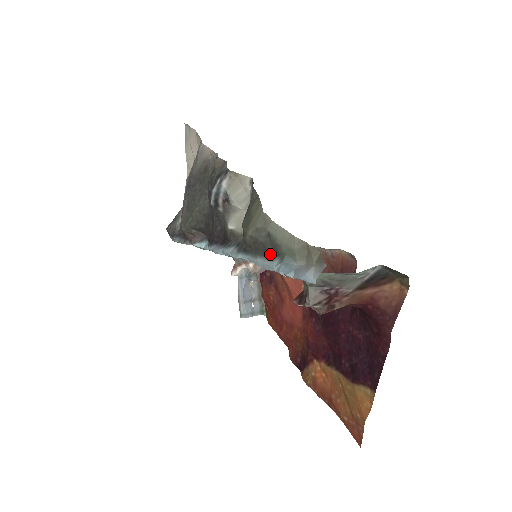
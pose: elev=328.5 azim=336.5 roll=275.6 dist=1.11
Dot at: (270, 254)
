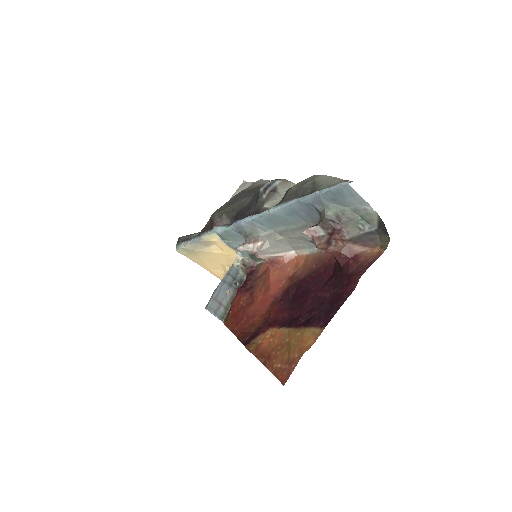
Dot at: occluded
